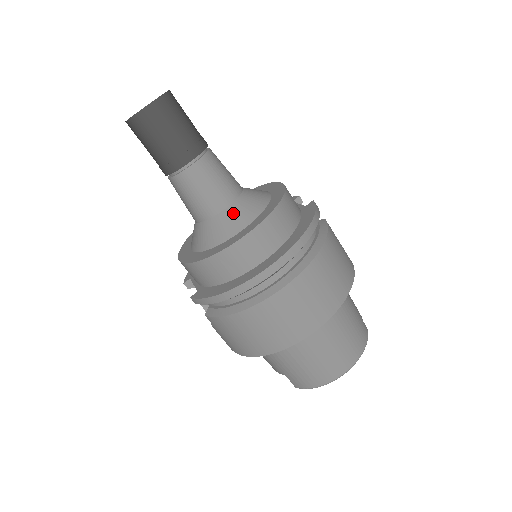
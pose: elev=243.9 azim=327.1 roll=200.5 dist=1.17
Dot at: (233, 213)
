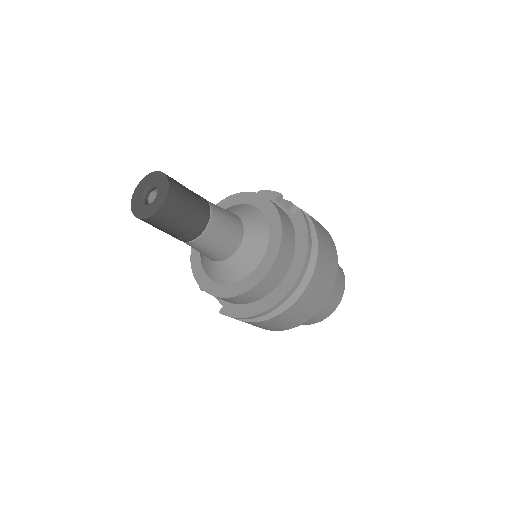
Dot at: (244, 254)
